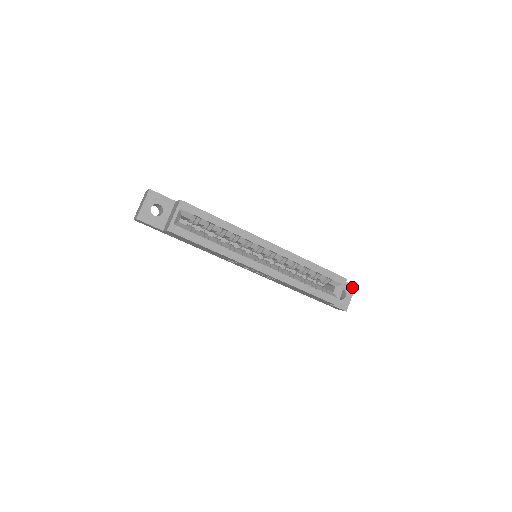
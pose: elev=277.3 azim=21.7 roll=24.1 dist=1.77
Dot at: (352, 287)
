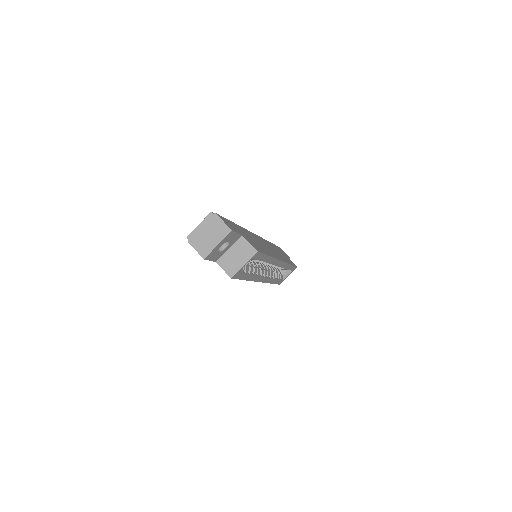
Dot at: occluded
